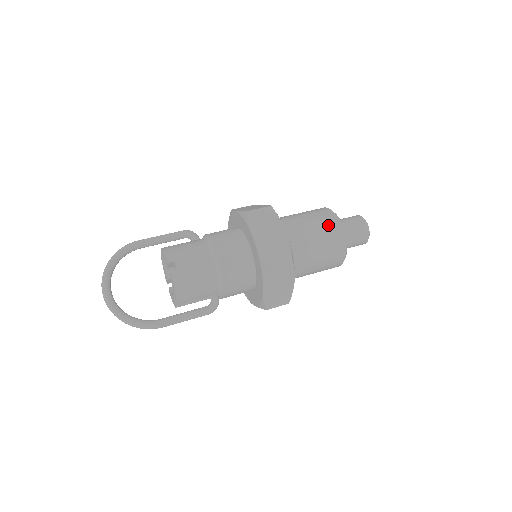
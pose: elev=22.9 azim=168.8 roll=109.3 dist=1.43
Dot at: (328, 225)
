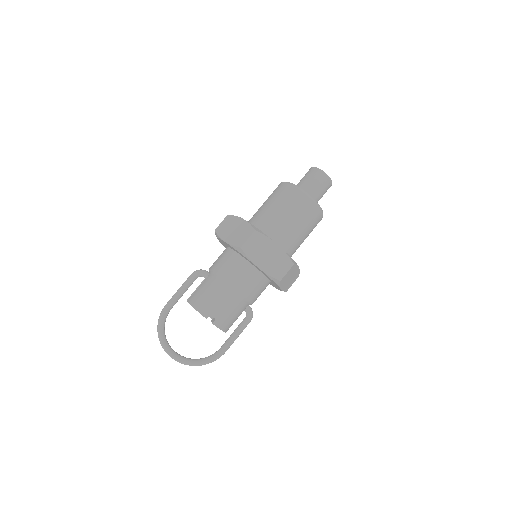
Dot at: (301, 207)
